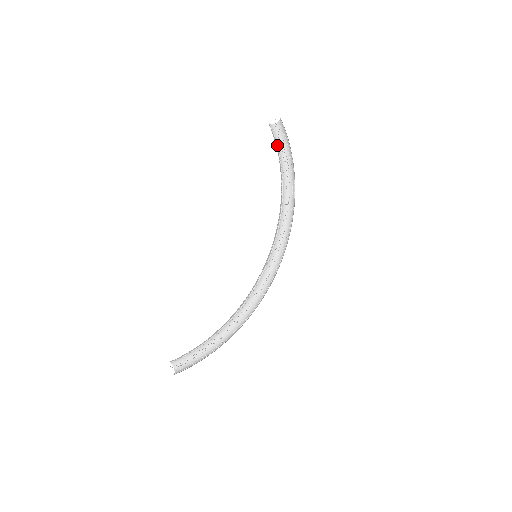
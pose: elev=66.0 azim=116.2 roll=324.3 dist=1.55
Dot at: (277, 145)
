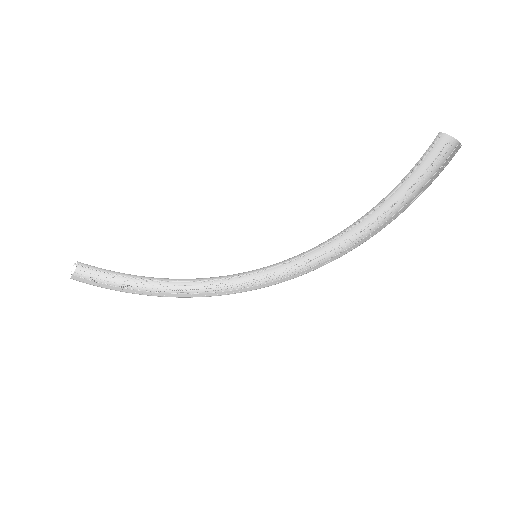
Dot at: (411, 173)
